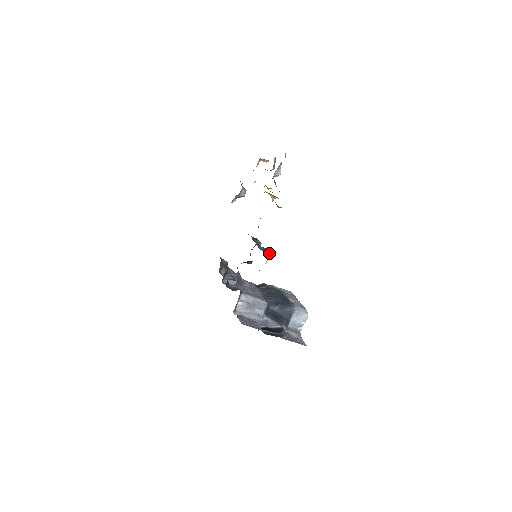
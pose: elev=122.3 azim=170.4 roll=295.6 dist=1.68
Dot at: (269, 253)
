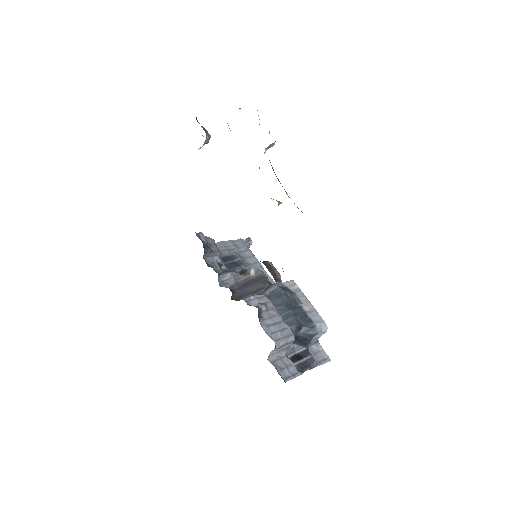
Dot at: (300, 301)
